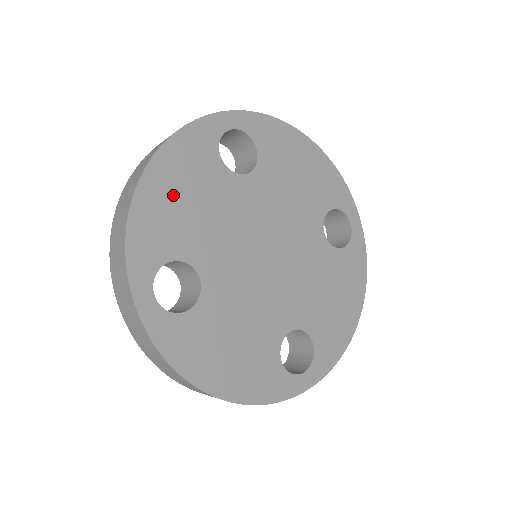
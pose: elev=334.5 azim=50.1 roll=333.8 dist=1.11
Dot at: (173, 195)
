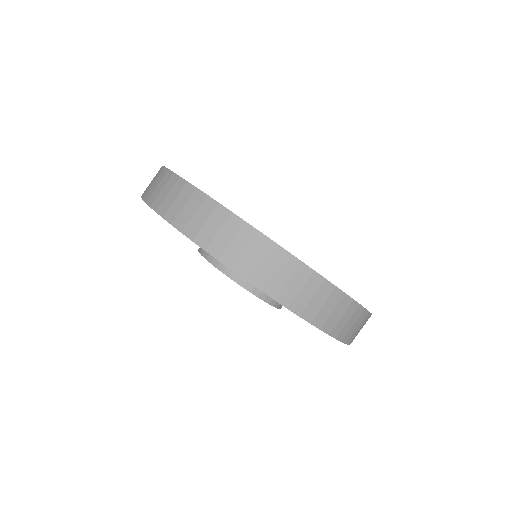
Dot at: occluded
